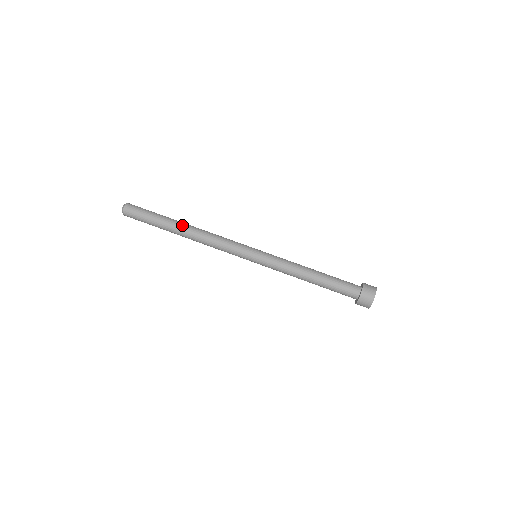
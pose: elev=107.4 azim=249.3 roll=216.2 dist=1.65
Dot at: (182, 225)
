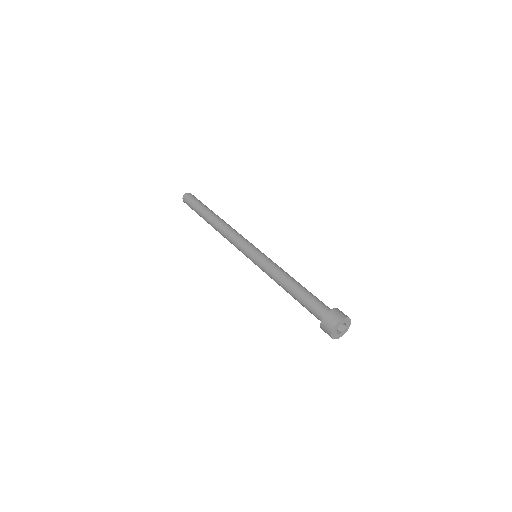
Dot at: occluded
